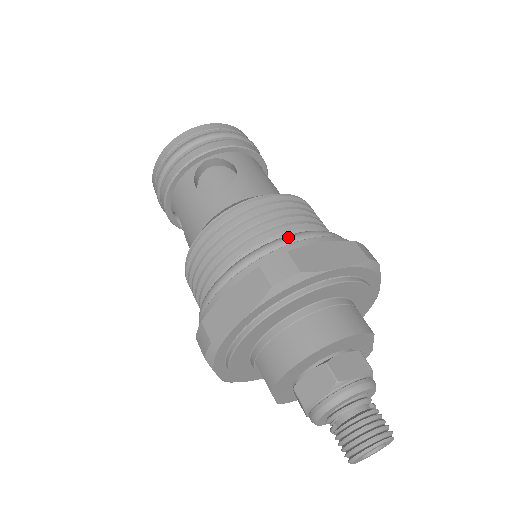
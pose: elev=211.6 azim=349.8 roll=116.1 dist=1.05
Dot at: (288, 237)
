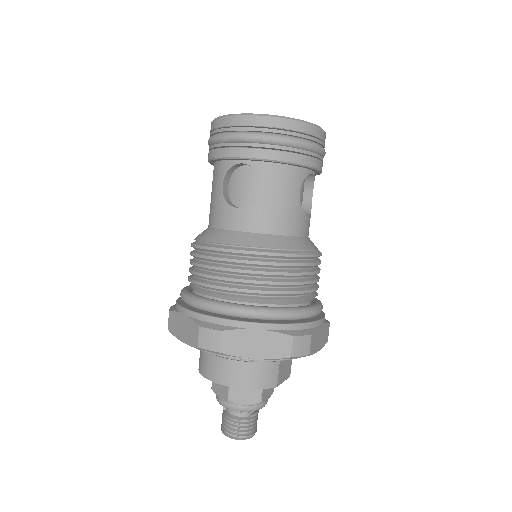
Dot at: (238, 310)
